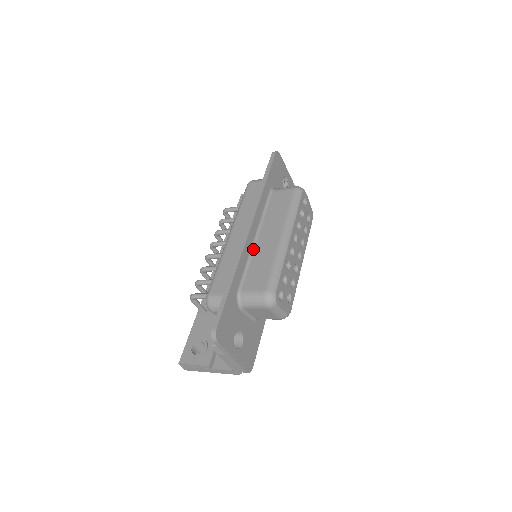
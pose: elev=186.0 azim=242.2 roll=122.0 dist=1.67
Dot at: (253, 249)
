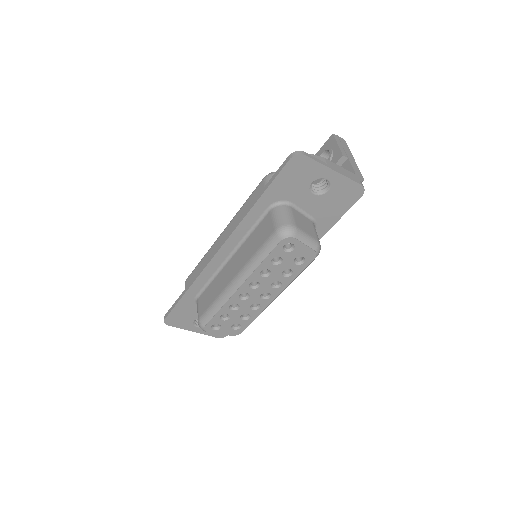
Dot at: (222, 268)
